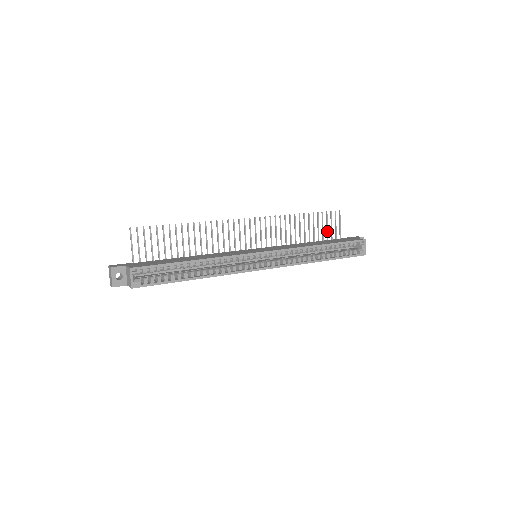
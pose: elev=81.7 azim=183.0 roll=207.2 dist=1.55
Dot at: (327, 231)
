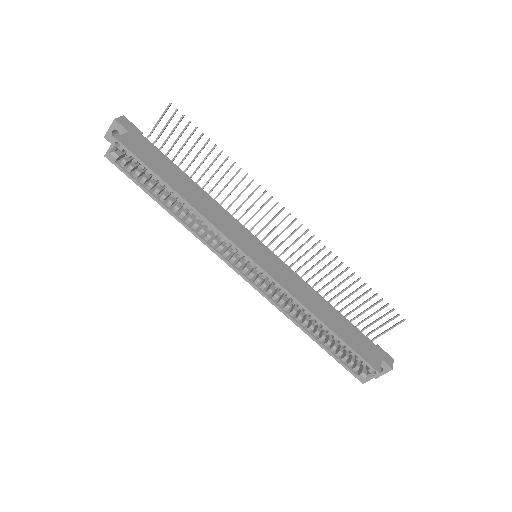
Dot at: (367, 318)
